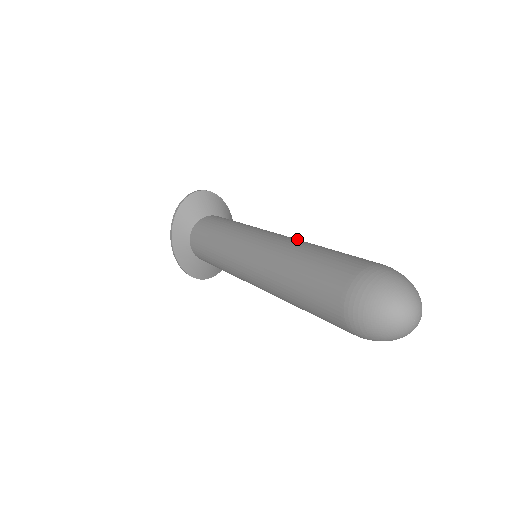
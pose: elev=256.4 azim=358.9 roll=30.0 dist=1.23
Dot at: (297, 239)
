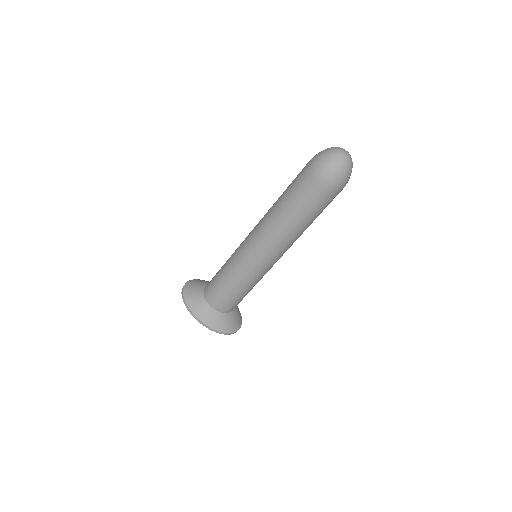
Dot at: occluded
